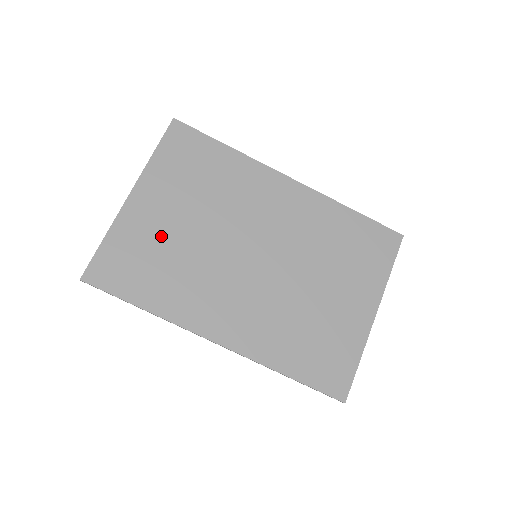
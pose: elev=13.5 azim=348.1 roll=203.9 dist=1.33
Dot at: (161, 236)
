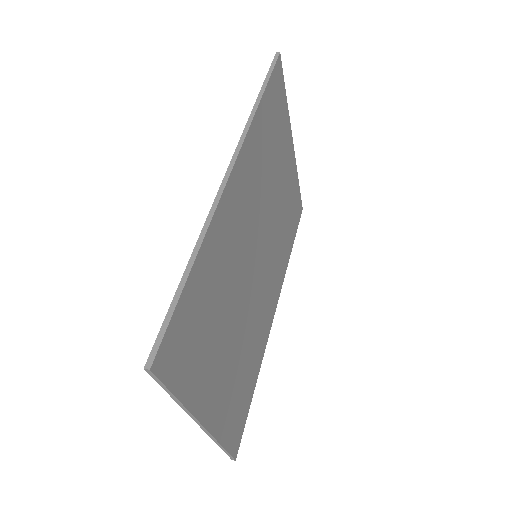
Dot at: (233, 375)
